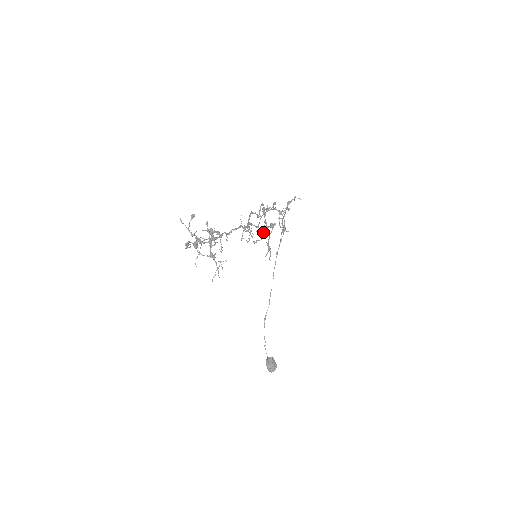
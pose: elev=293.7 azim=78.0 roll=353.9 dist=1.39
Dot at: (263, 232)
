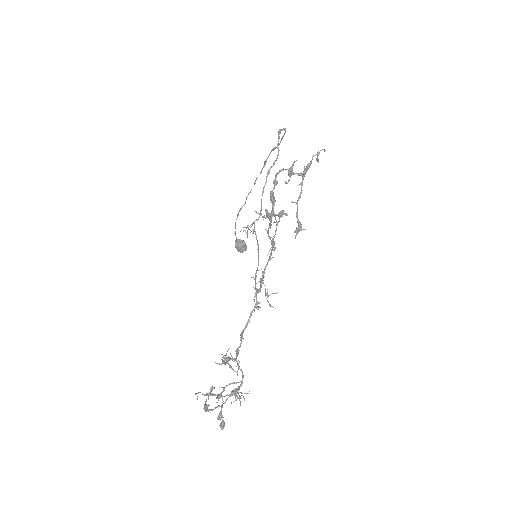
Dot at: (266, 217)
